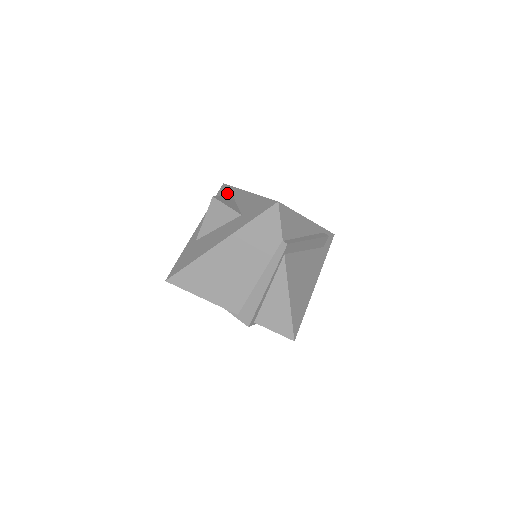
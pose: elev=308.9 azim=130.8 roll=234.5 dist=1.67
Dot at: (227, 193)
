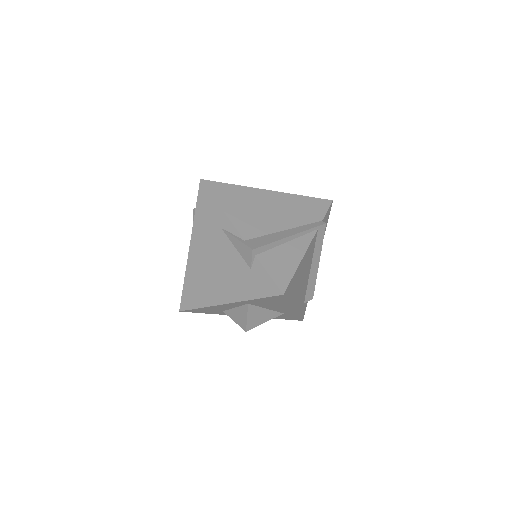
Dot at: occluded
